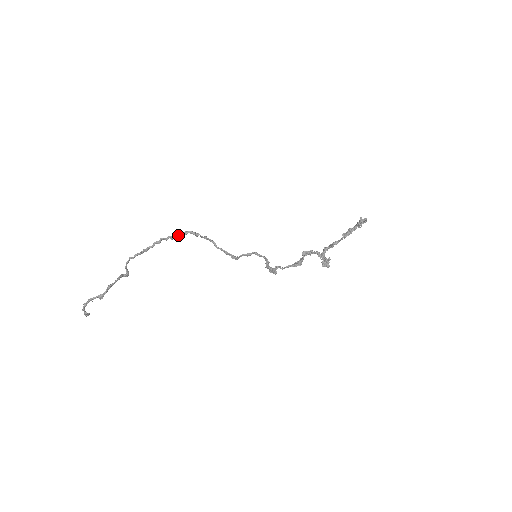
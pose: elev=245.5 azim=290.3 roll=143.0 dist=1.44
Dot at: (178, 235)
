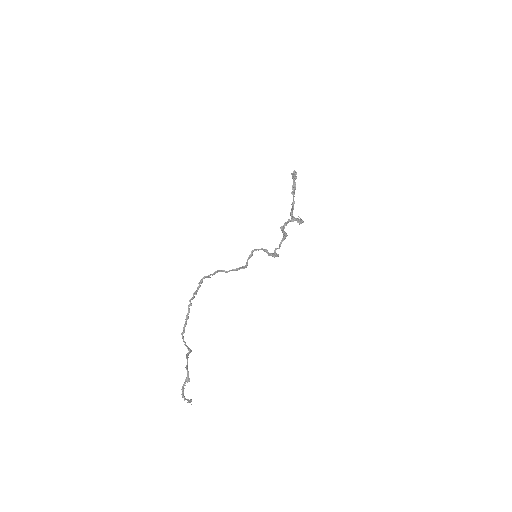
Dot at: (198, 287)
